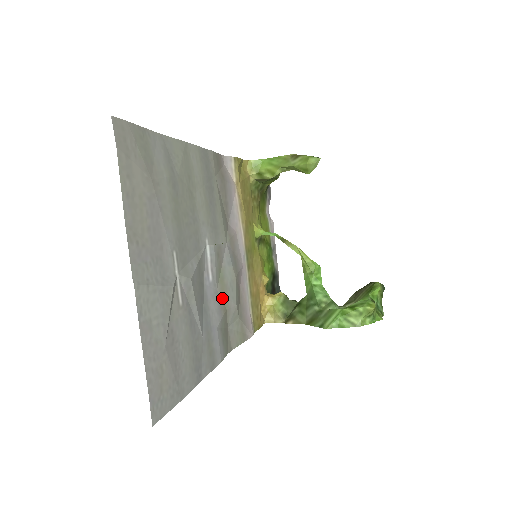
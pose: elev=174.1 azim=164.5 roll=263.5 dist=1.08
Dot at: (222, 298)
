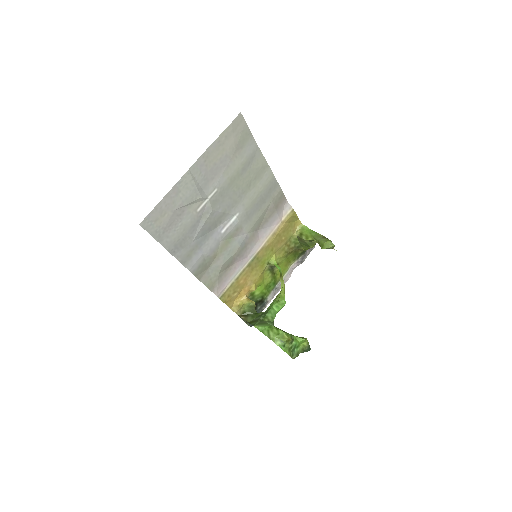
Dot at: (219, 249)
